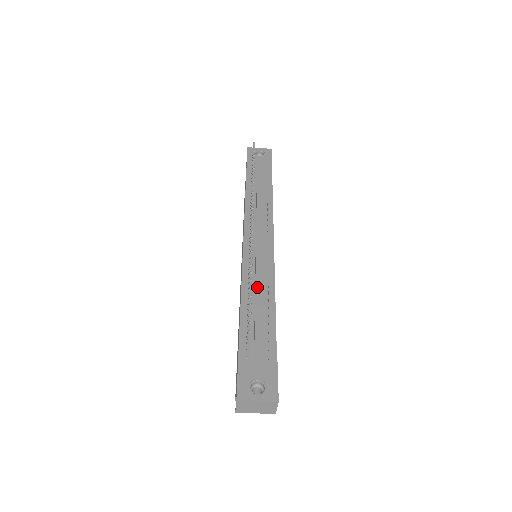
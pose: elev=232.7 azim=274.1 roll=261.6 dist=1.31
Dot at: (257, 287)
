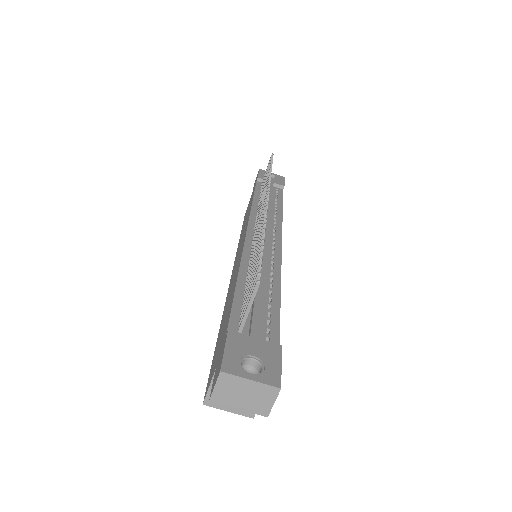
Dot at: occluded
